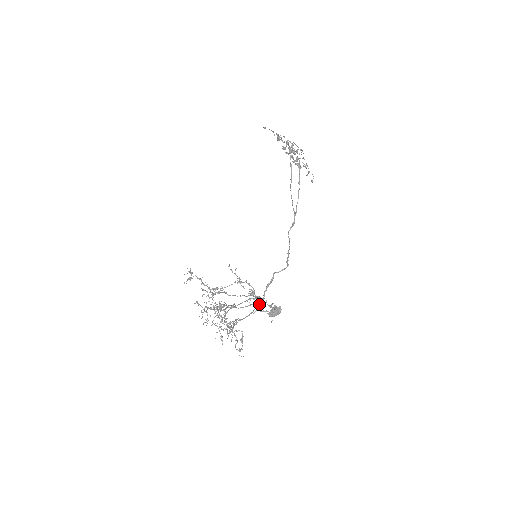
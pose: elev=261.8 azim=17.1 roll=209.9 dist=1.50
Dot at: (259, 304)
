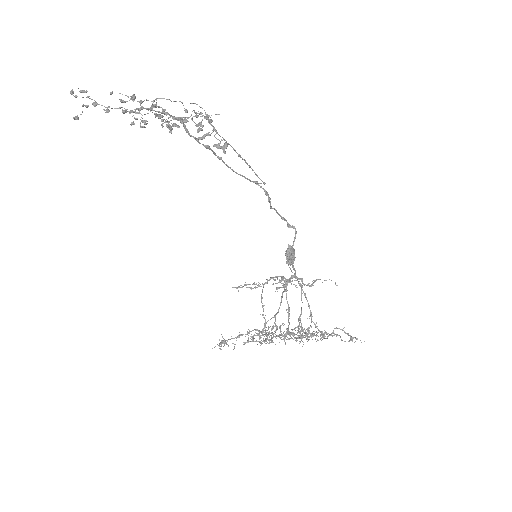
Dot at: (302, 282)
